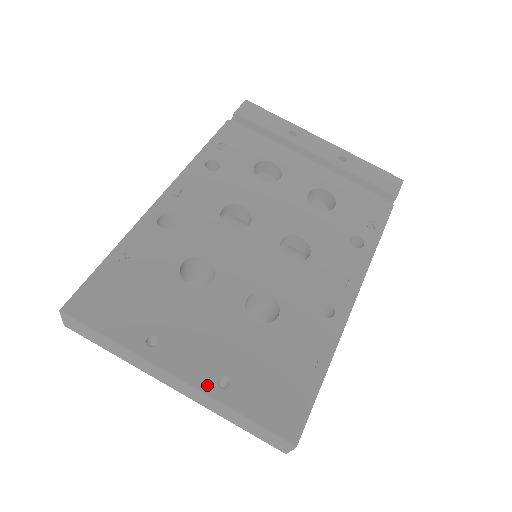
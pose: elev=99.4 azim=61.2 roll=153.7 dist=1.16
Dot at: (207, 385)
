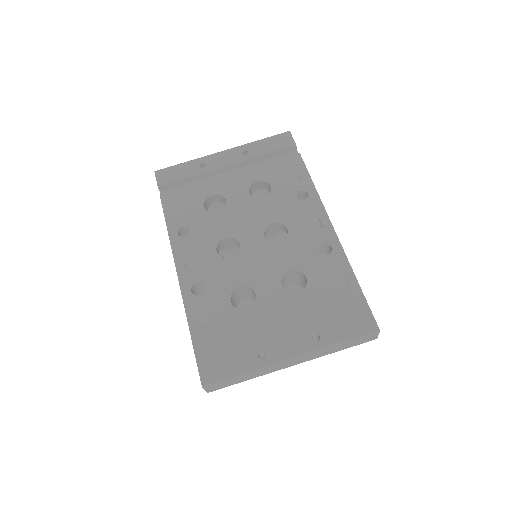
Dot at: (310, 346)
